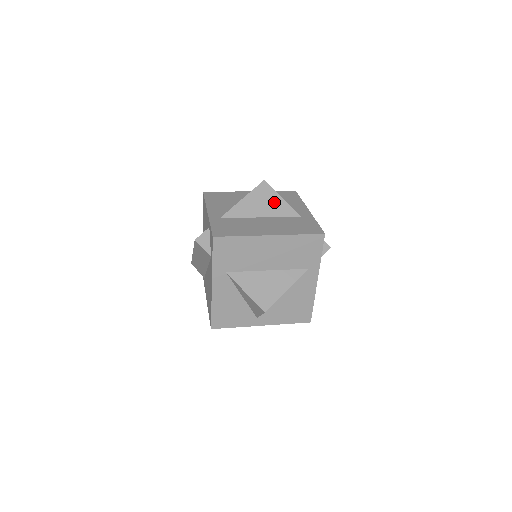
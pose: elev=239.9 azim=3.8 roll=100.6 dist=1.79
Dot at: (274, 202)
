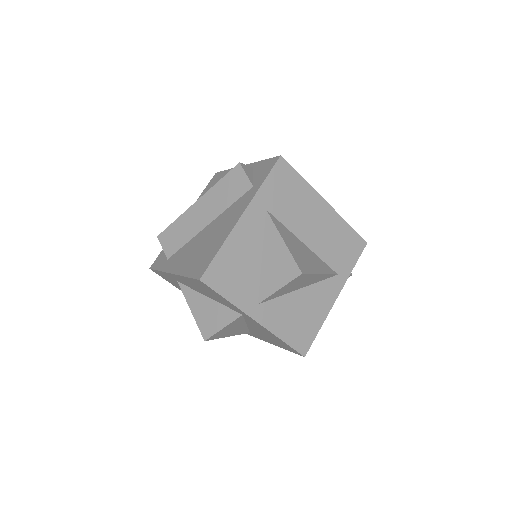
Dot at: occluded
